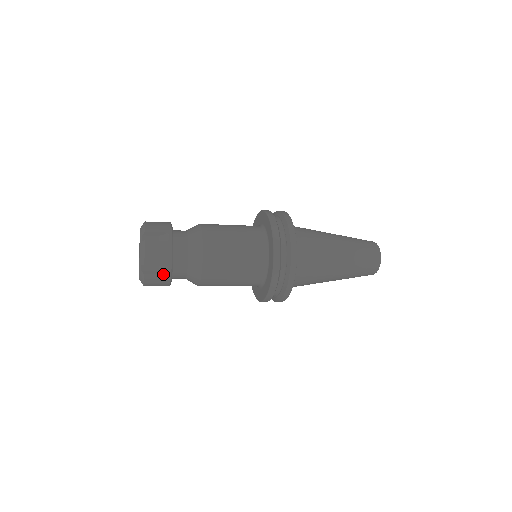
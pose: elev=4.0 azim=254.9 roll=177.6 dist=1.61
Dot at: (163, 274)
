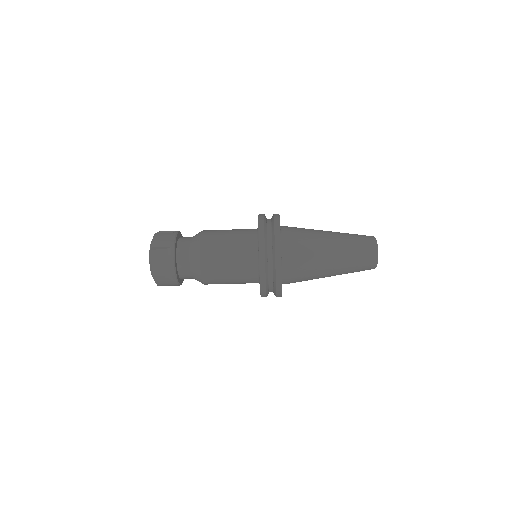
Dot at: (170, 281)
